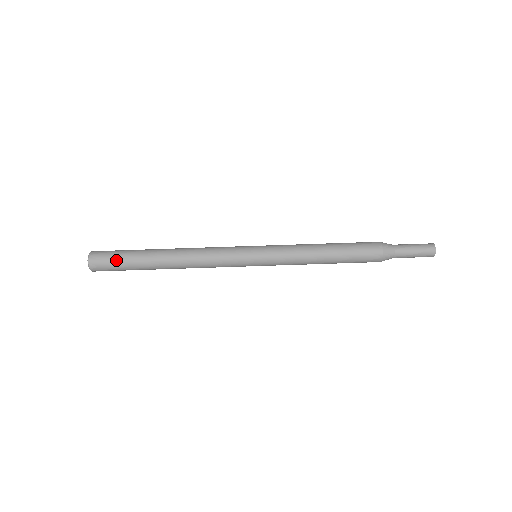
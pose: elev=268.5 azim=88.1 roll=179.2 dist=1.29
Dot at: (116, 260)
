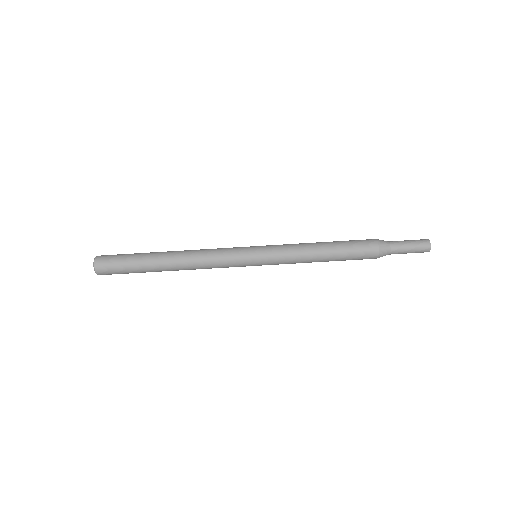
Dot at: (121, 266)
